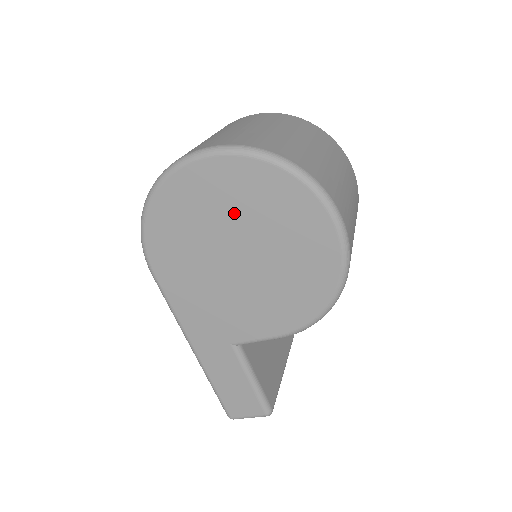
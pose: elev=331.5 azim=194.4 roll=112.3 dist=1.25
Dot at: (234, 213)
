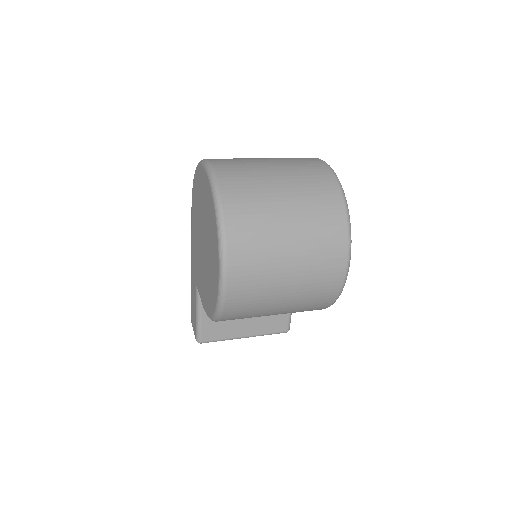
Dot at: (206, 216)
